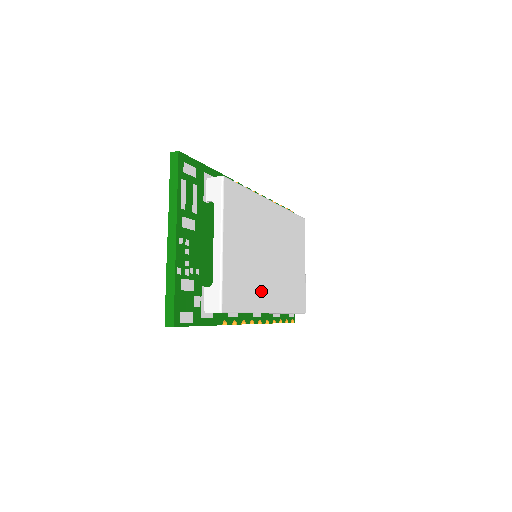
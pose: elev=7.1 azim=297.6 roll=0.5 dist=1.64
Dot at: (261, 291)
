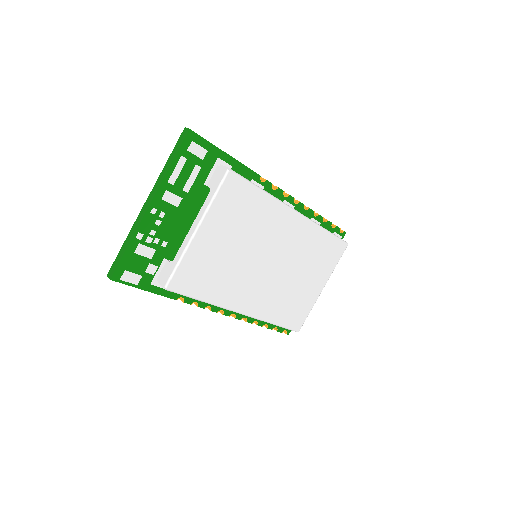
Dot at: (235, 290)
